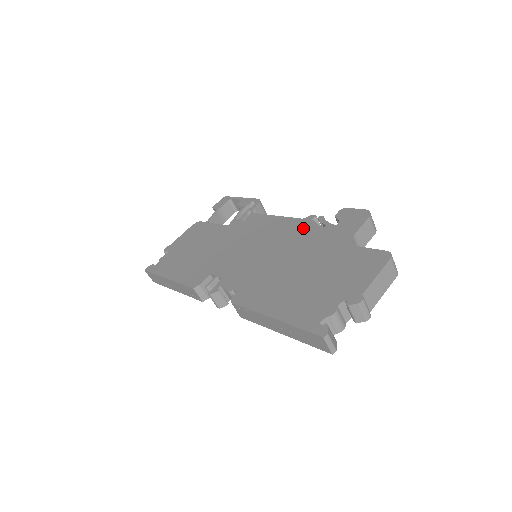
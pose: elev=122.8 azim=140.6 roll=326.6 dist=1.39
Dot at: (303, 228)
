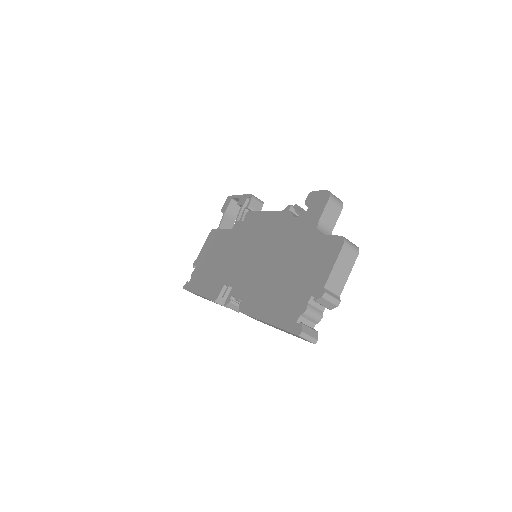
Dot at: (283, 222)
